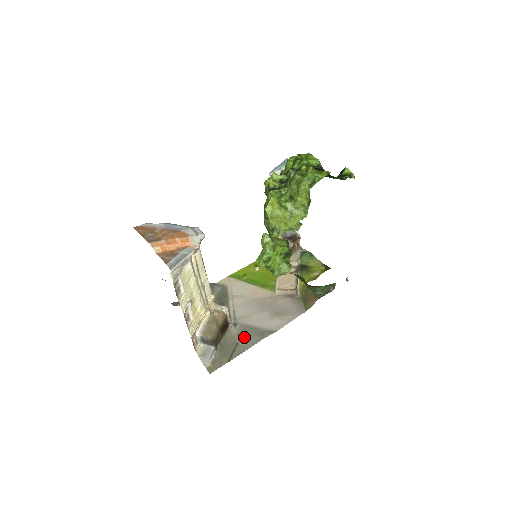
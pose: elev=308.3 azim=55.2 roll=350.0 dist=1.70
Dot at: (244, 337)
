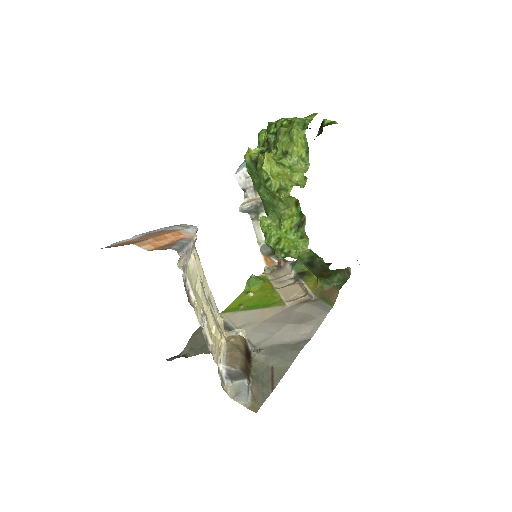
Dot at: (277, 358)
